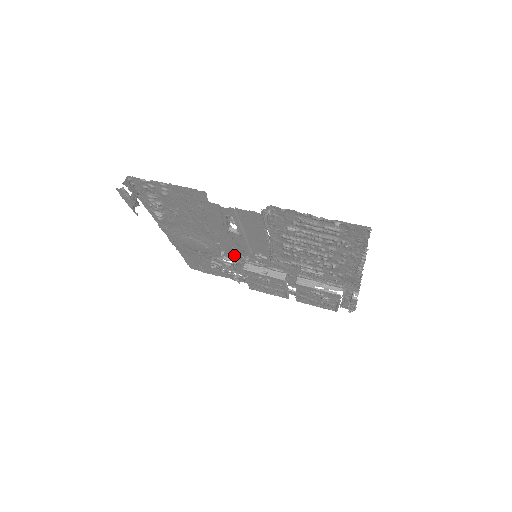
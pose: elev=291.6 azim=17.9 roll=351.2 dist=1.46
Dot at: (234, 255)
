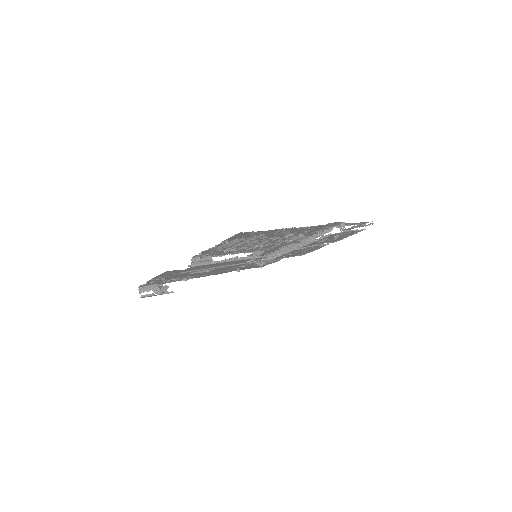
Dot at: (244, 266)
